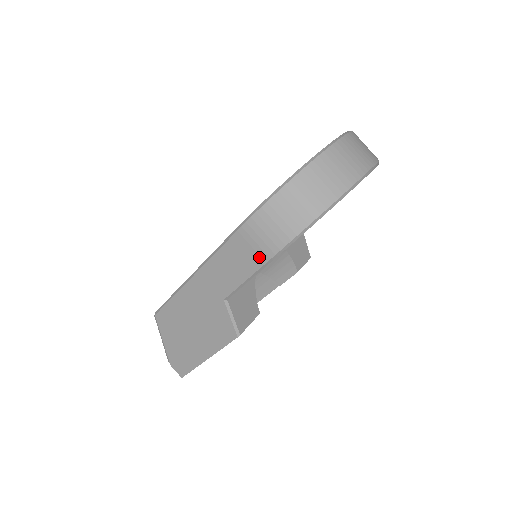
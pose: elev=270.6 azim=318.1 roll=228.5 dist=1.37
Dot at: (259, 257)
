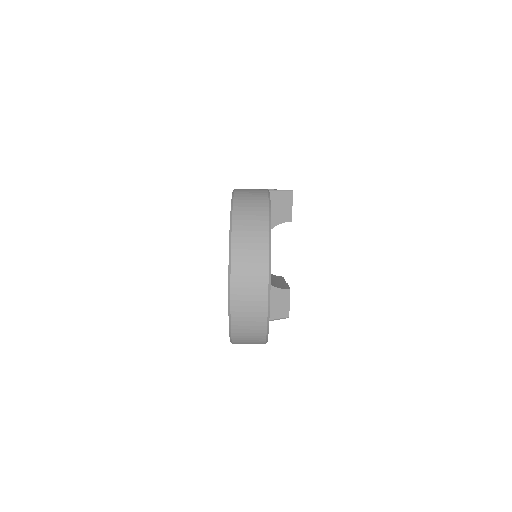
Dot at: occluded
